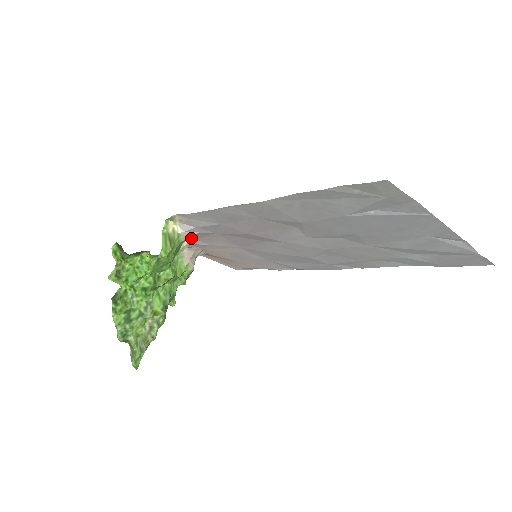
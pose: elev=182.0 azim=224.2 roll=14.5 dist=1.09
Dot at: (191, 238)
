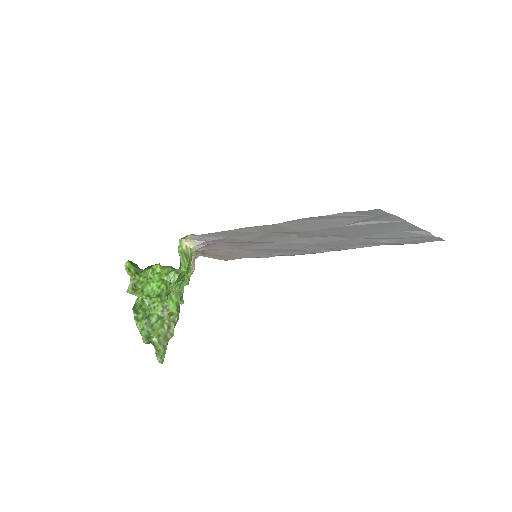
Dot at: occluded
